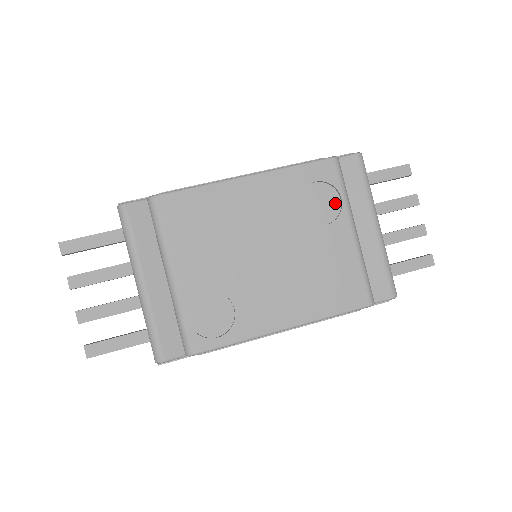
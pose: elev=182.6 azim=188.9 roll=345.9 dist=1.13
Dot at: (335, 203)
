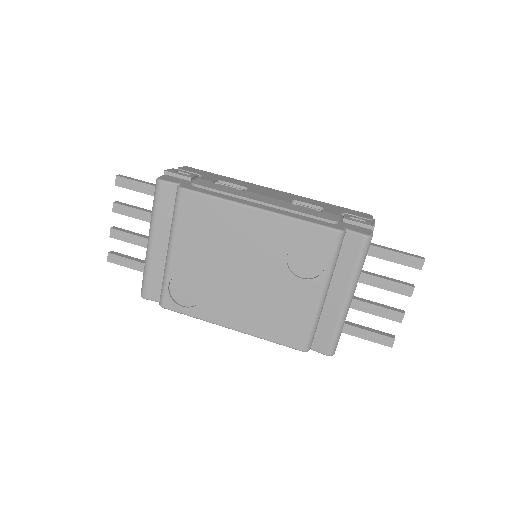
Dot at: (319, 266)
